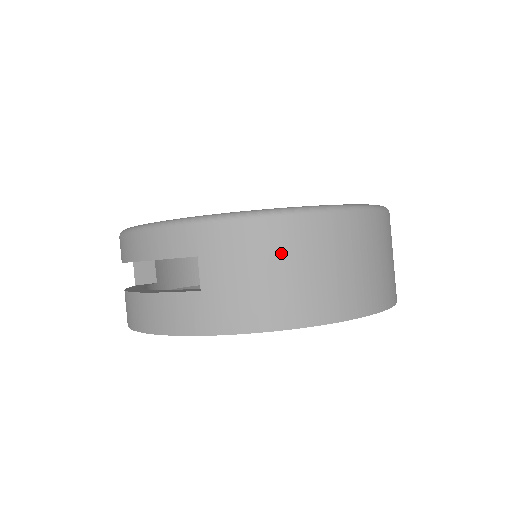
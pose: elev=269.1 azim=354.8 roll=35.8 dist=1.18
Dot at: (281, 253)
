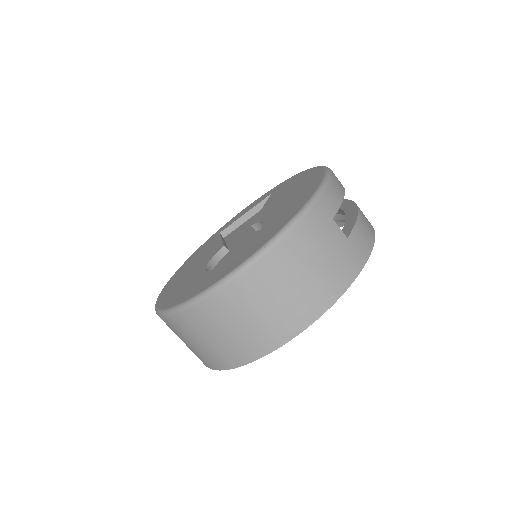
Dot at: (198, 331)
